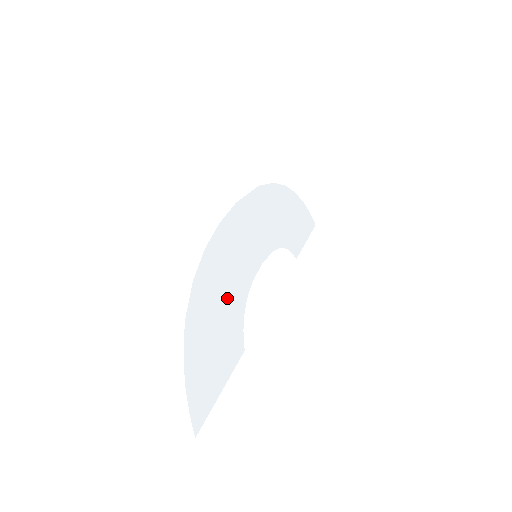
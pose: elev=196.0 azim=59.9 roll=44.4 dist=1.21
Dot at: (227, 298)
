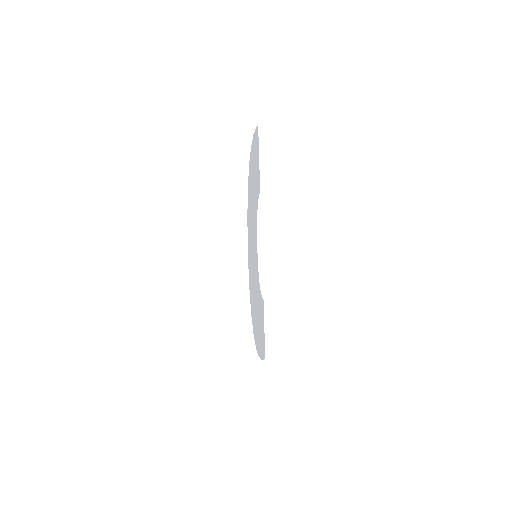
Dot at: (258, 306)
